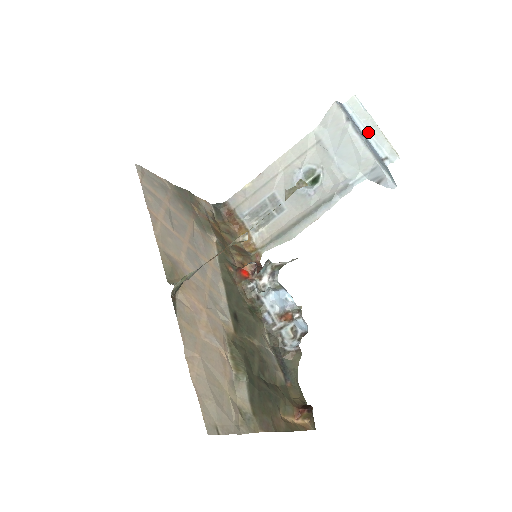
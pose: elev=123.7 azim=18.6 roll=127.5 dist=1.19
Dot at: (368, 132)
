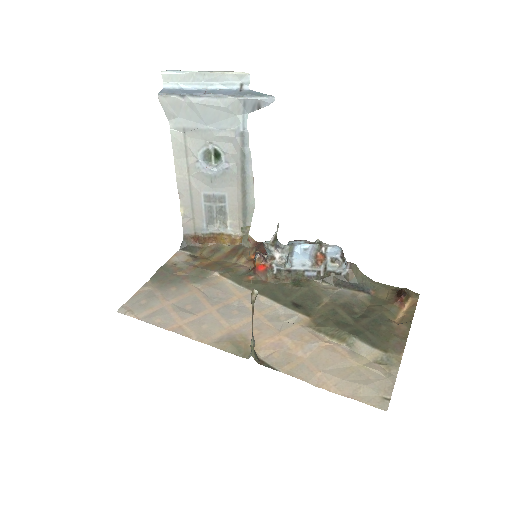
Dot at: (206, 84)
